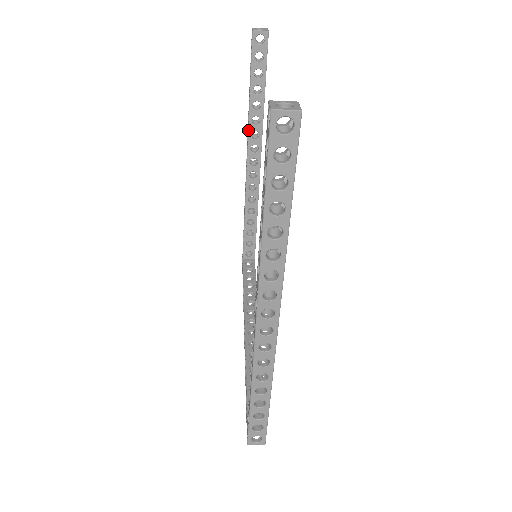
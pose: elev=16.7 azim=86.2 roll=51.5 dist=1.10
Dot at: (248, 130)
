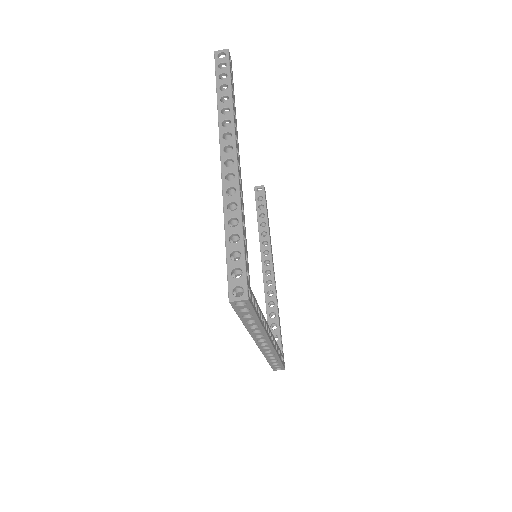
Dot at: (259, 241)
